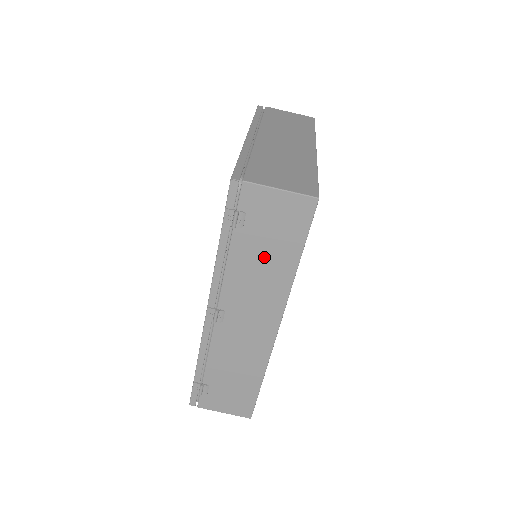
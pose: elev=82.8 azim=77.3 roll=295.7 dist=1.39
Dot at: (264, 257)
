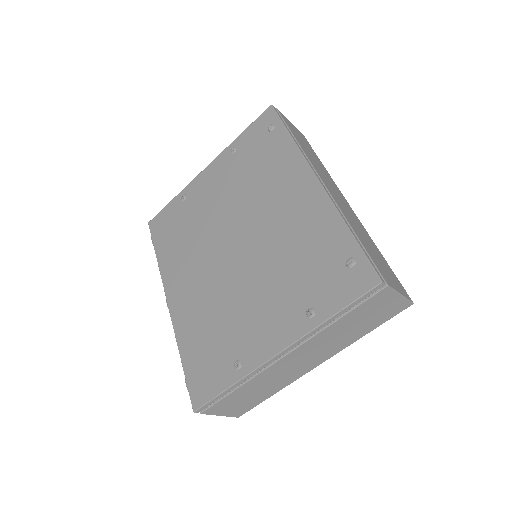
Dot at: occluded
